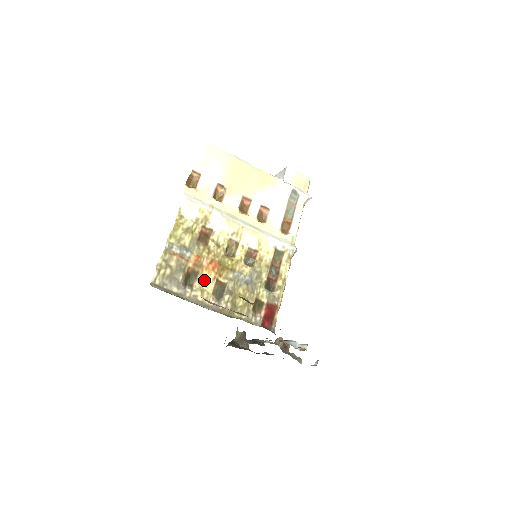
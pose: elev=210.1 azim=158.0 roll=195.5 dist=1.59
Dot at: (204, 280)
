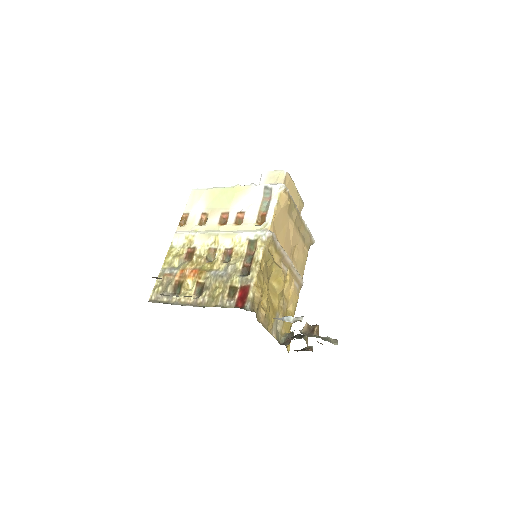
Dot at: (189, 286)
